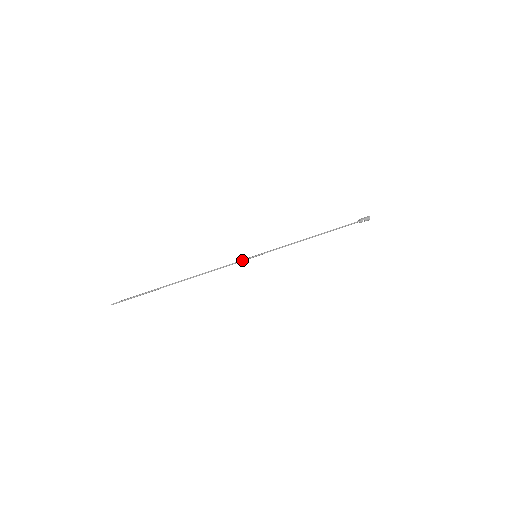
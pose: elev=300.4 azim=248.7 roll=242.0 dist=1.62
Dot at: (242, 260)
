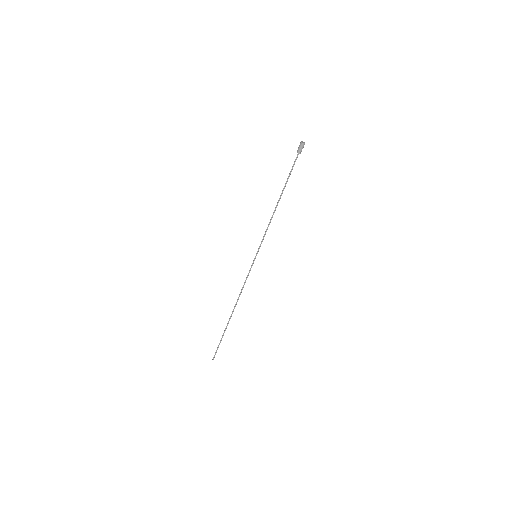
Dot at: occluded
